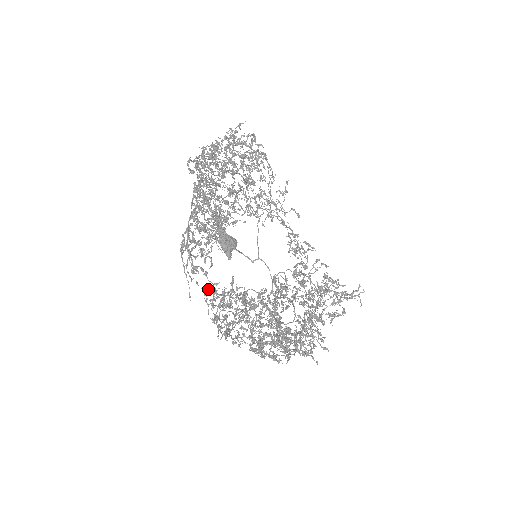
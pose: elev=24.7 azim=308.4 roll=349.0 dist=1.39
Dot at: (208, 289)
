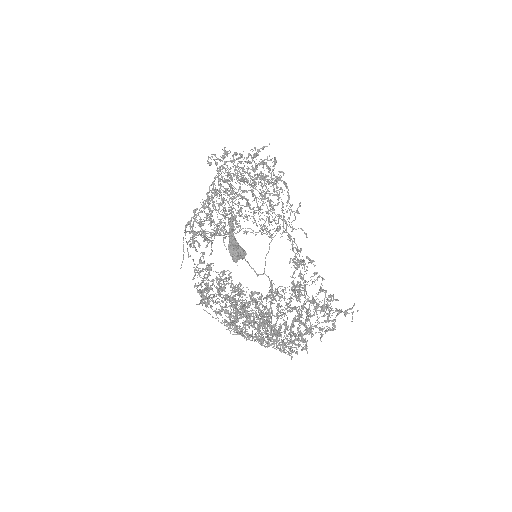
Dot at: (199, 261)
